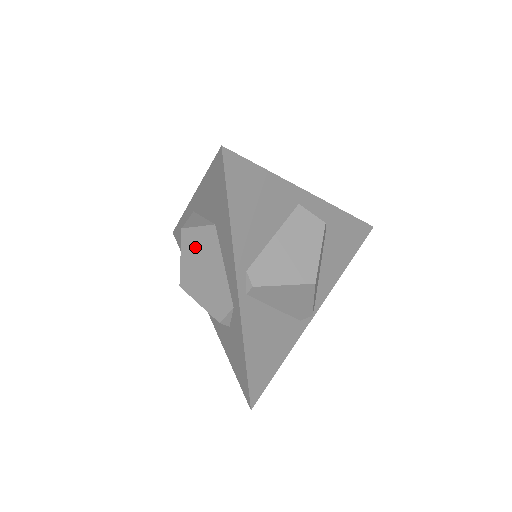
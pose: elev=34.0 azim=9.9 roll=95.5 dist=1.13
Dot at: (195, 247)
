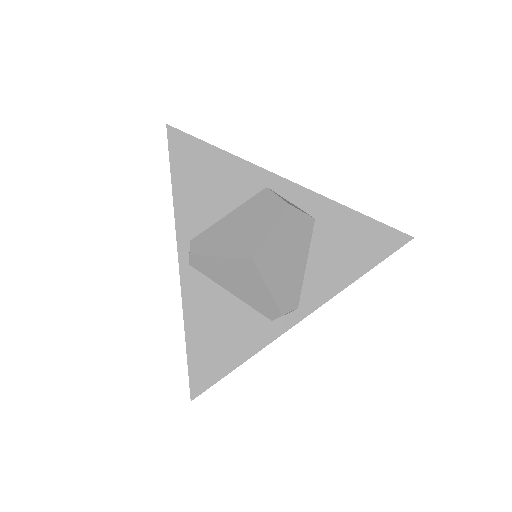
Dot at: occluded
